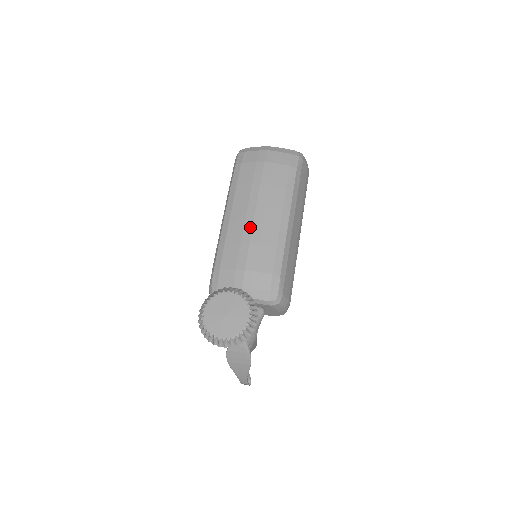
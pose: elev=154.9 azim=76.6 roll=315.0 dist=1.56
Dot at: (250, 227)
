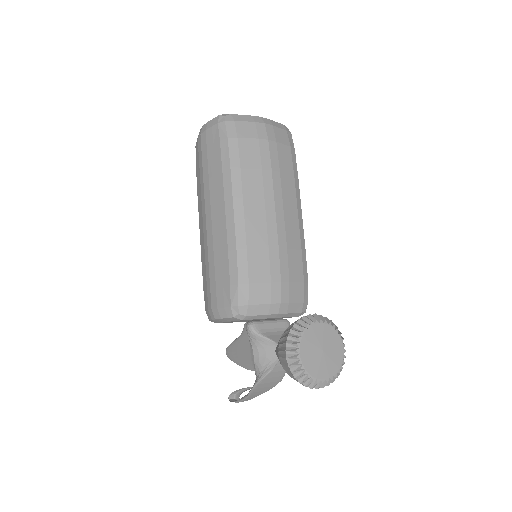
Dot at: (274, 227)
